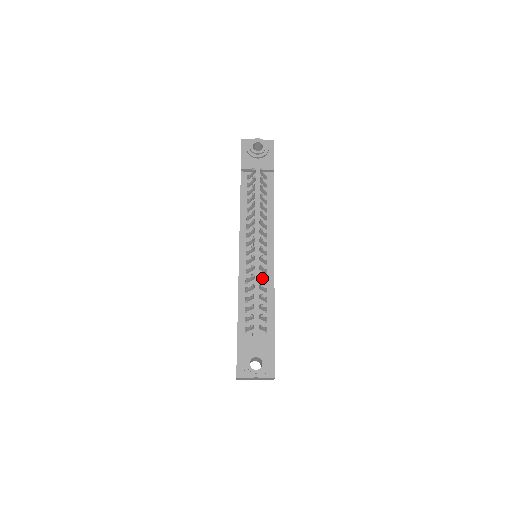
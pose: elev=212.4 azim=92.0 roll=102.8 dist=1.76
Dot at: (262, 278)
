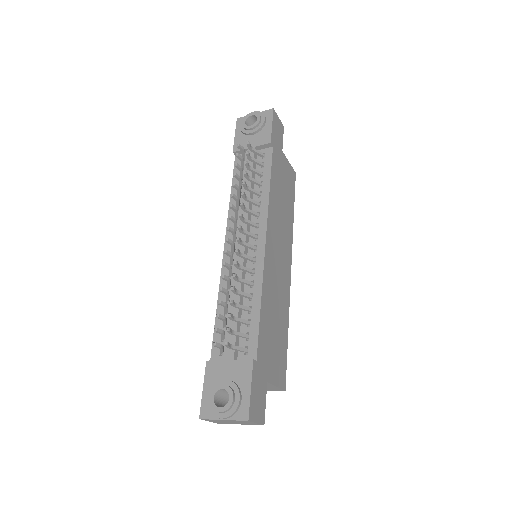
Dot at: (240, 279)
